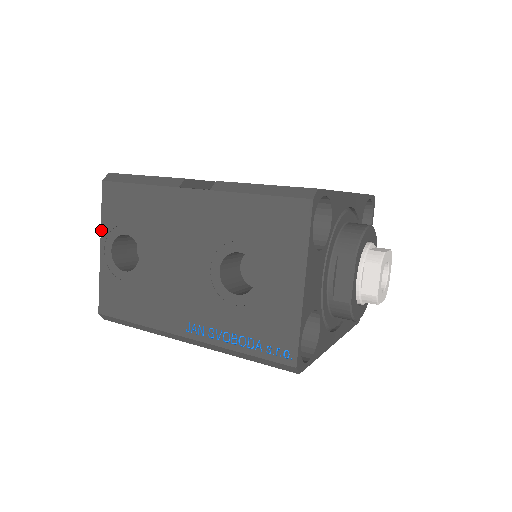
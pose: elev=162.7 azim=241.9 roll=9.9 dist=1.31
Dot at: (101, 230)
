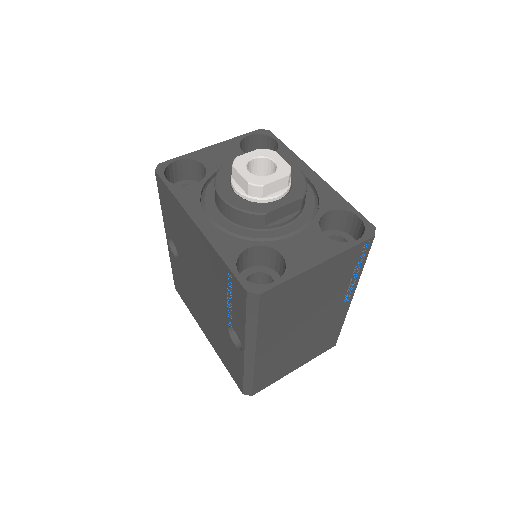
Dot at: occluded
